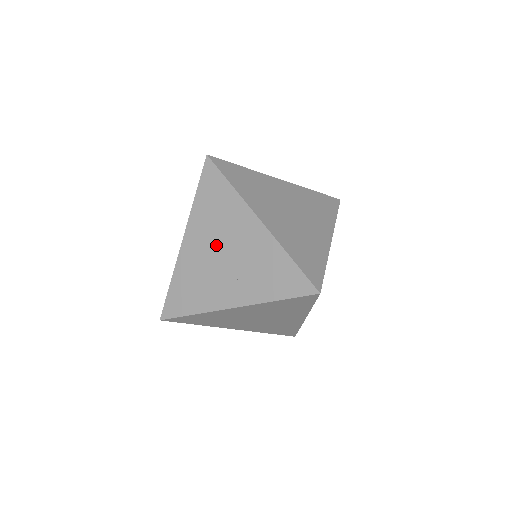
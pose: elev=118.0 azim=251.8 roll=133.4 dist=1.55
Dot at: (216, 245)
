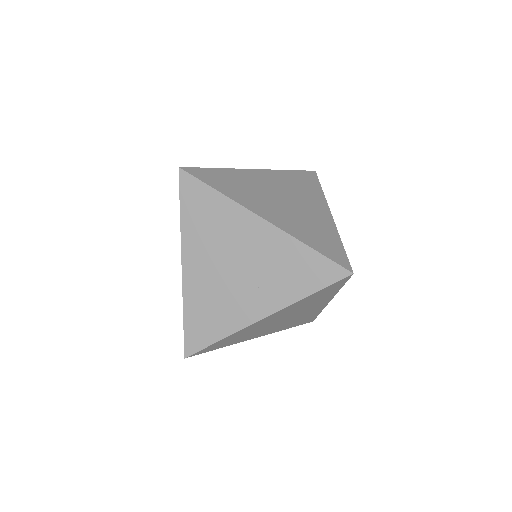
Dot at: (222, 260)
